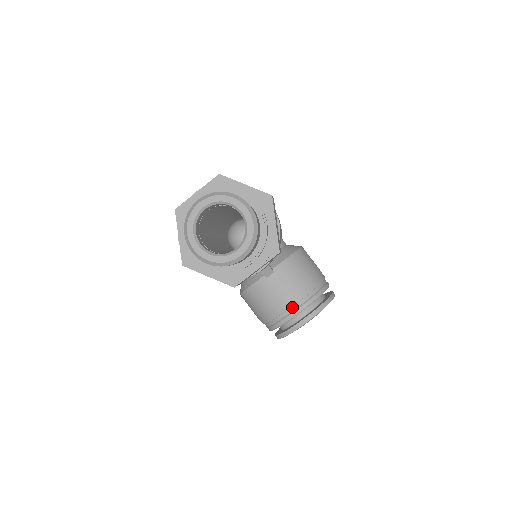
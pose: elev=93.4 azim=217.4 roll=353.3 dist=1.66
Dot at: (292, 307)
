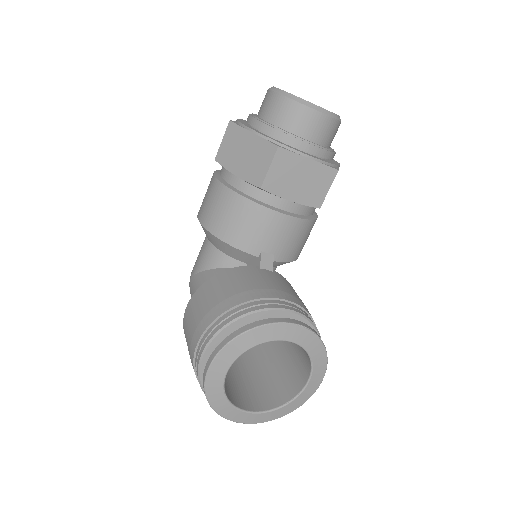
Dot at: (281, 301)
